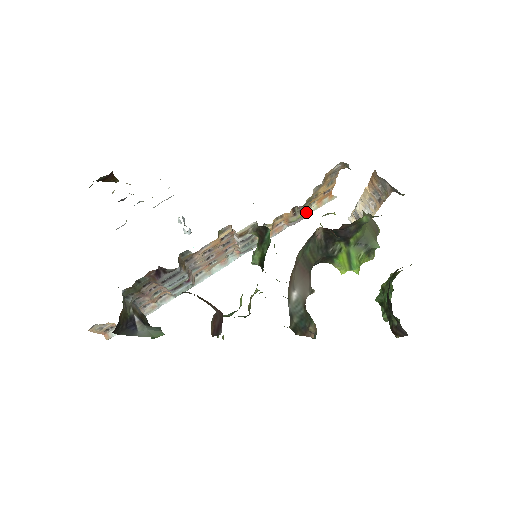
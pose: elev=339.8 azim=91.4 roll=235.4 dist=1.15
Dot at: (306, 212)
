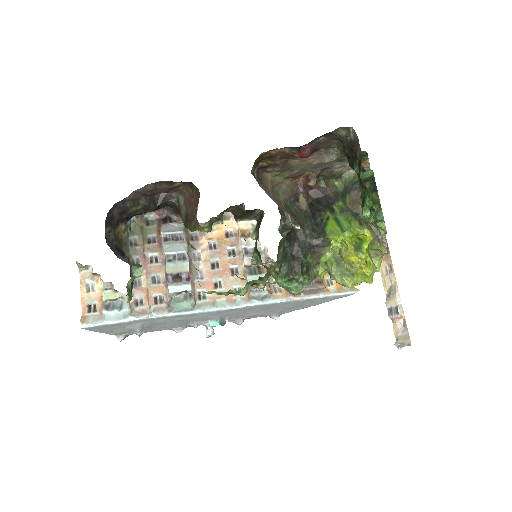
Dot at: occluded
